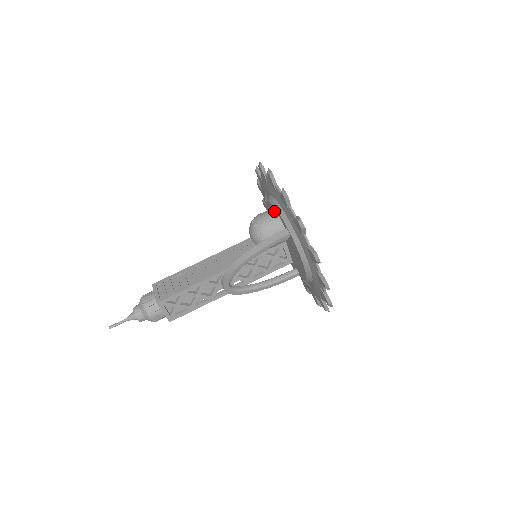
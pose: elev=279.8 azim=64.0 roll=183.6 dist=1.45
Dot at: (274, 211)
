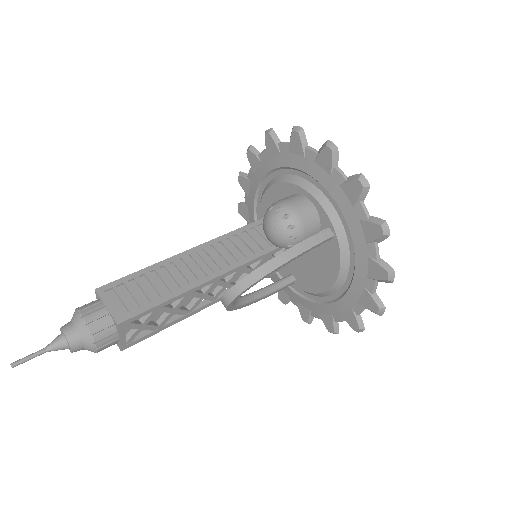
Dot at: (308, 200)
